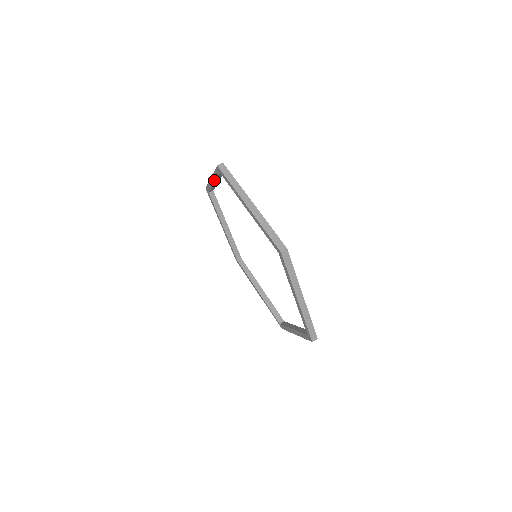
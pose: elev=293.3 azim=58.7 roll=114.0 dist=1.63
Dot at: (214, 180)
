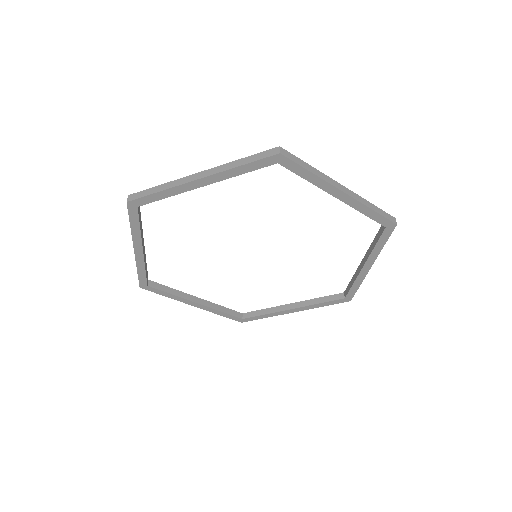
Dot at: (139, 242)
